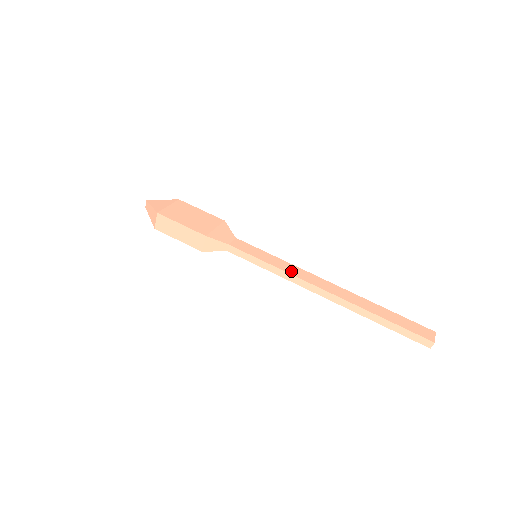
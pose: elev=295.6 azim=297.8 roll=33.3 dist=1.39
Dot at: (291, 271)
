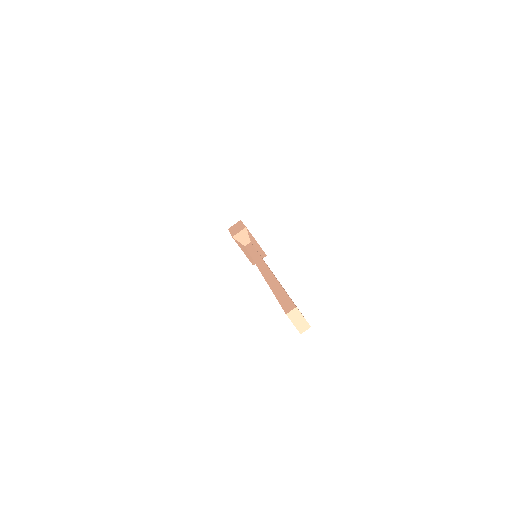
Dot at: occluded
